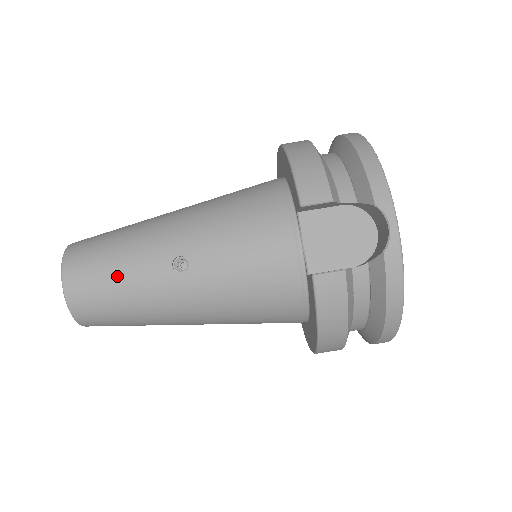
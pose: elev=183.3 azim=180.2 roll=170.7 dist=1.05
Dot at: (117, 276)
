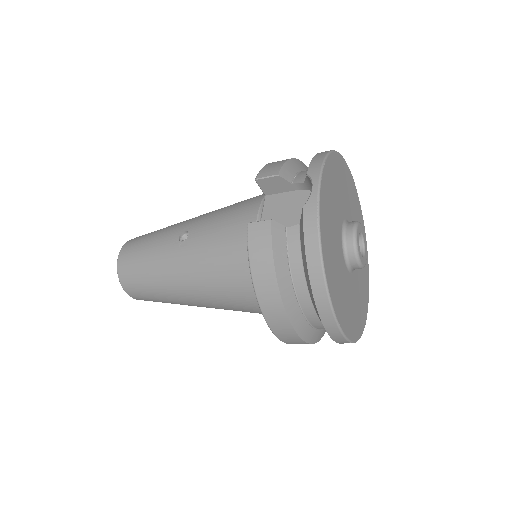
Dot at: (148, 246)
